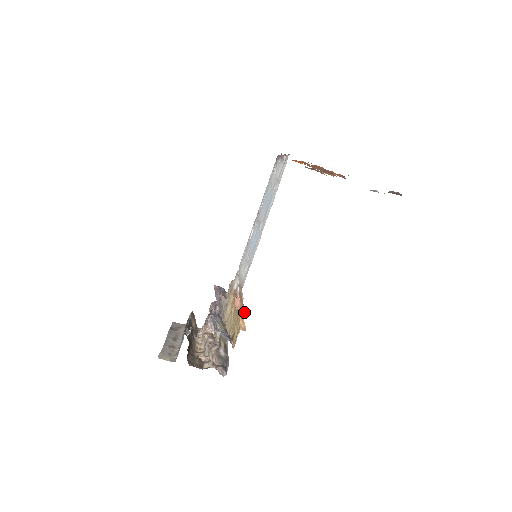
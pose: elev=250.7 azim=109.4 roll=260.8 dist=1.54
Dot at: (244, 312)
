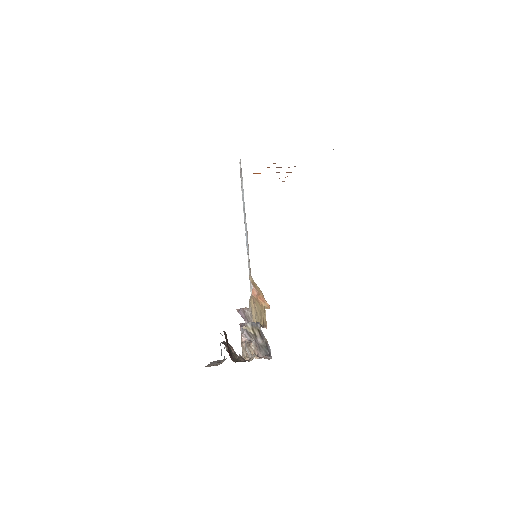
Dot at: (262, 293)
